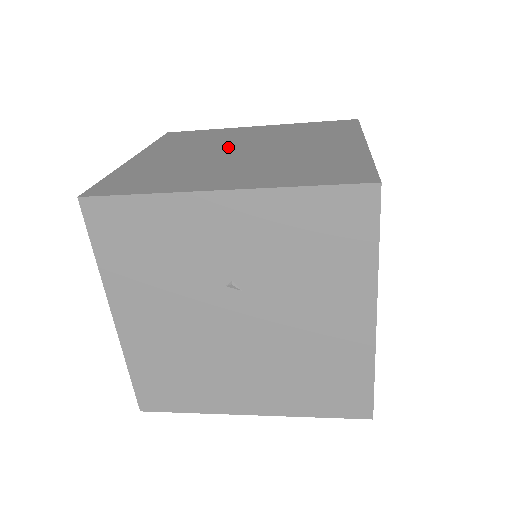
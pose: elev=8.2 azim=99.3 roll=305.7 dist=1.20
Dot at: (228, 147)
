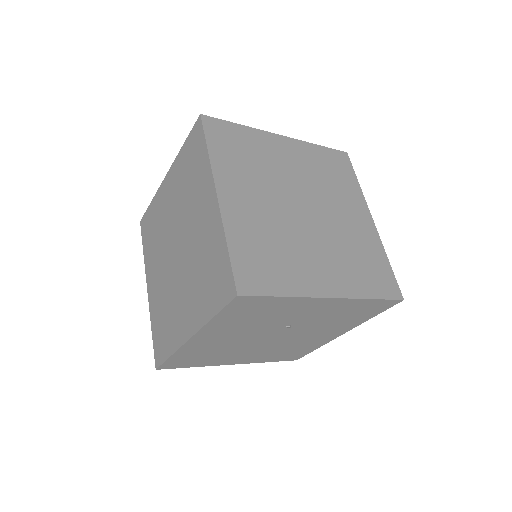
Dot at: (287, 195)
